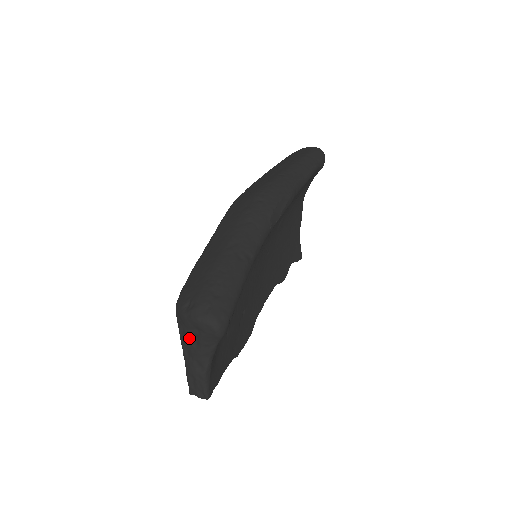
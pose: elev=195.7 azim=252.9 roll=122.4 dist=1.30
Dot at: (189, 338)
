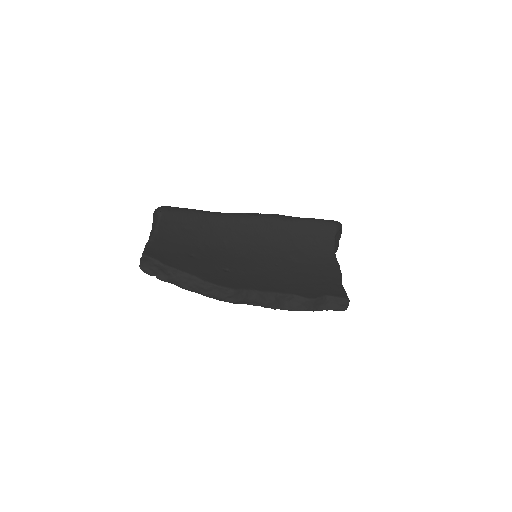
Dot at: occluded
